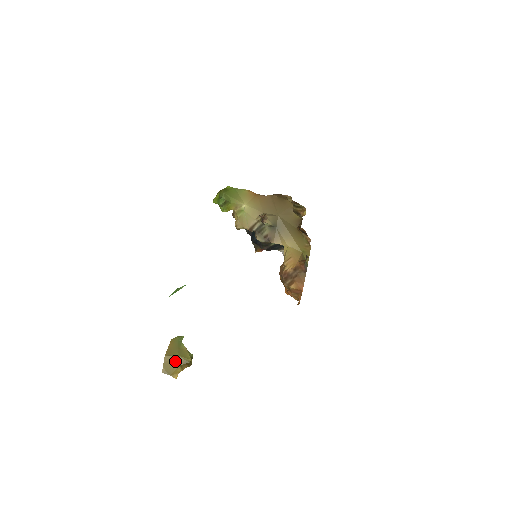
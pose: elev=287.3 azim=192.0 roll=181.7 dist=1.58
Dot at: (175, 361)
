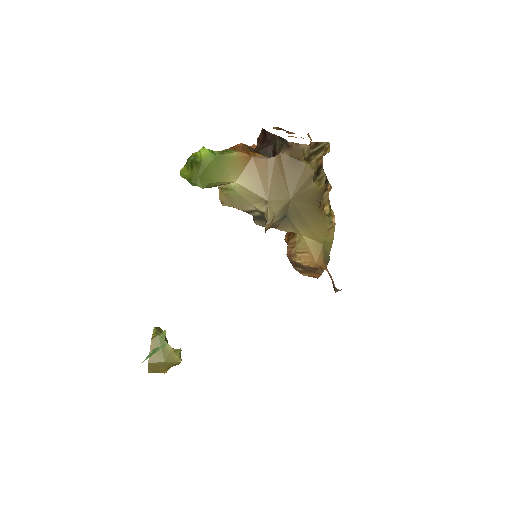
Dot at: (162, 365)
